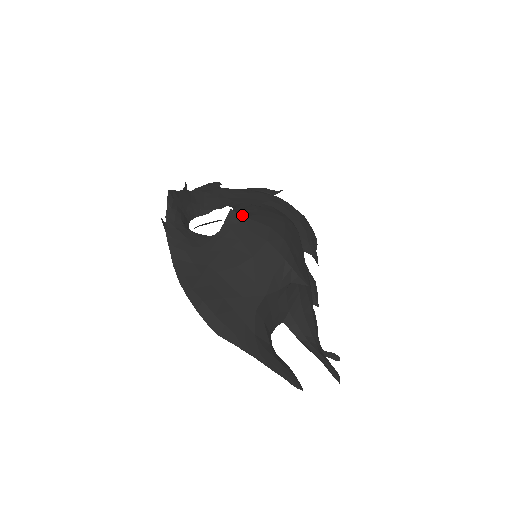
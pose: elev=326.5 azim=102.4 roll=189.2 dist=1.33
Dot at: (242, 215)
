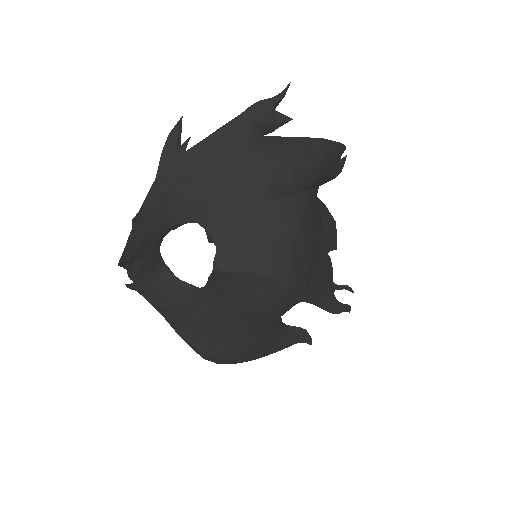
Dot at: (229, 269)
